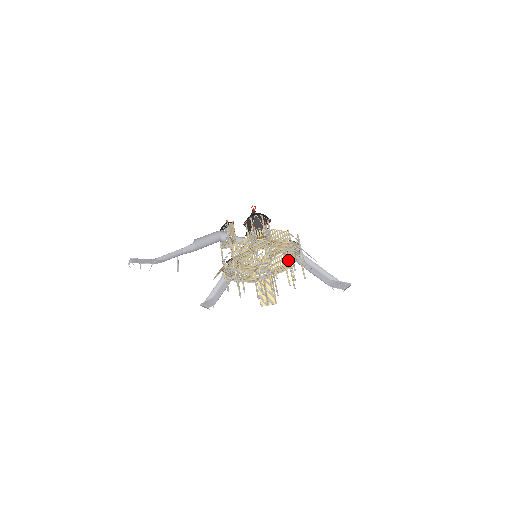
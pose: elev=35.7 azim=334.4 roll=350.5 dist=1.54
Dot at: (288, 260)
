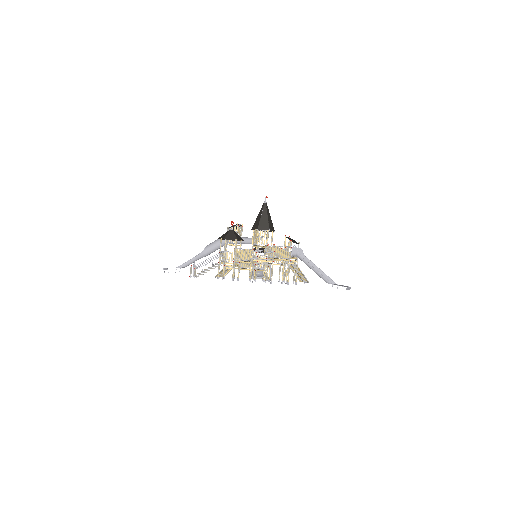
Dot at: (255, 276)
